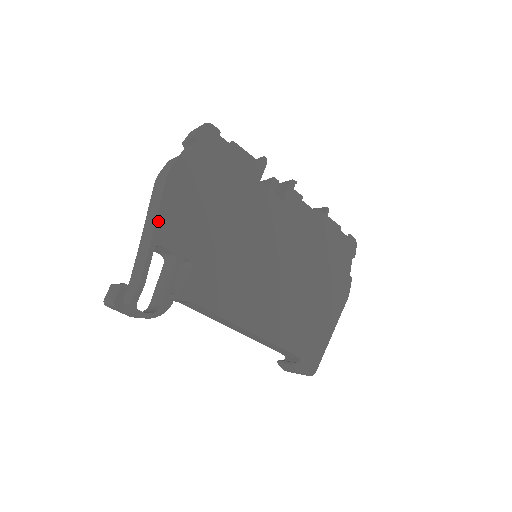
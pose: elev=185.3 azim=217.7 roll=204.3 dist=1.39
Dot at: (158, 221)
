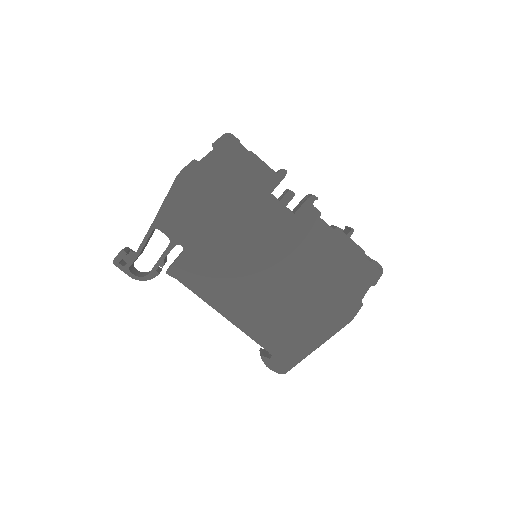
Dot at: (161, 210)
